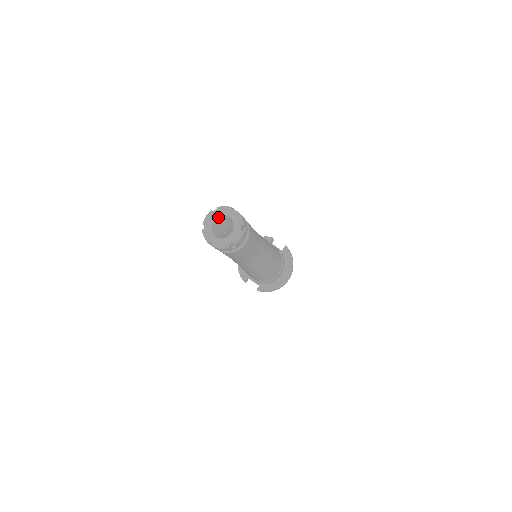
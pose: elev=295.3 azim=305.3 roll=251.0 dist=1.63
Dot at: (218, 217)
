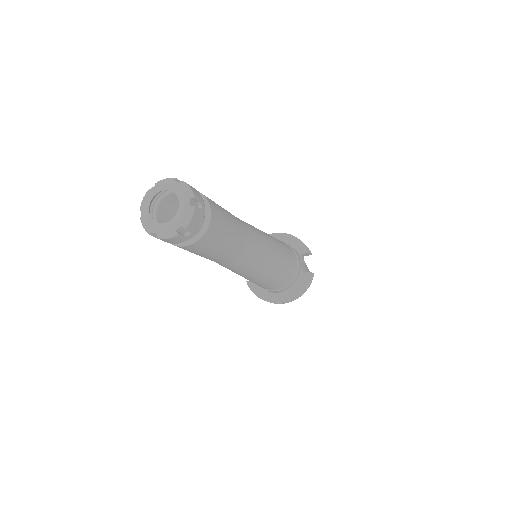
Dot at: occluded
